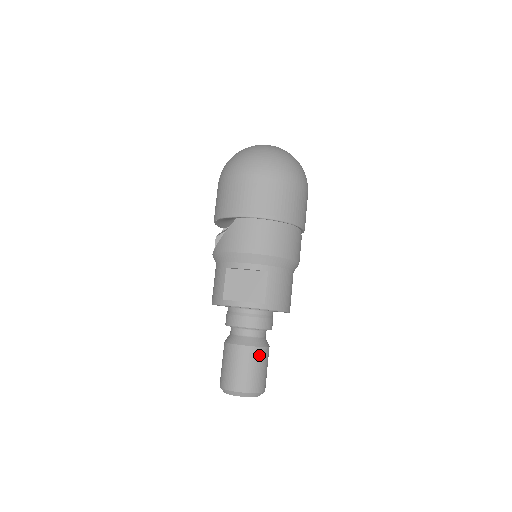
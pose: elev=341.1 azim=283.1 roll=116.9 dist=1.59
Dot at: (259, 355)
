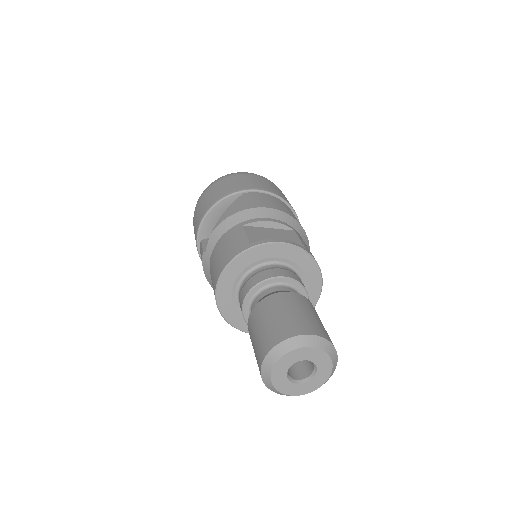
Dot at: (314, 309)
